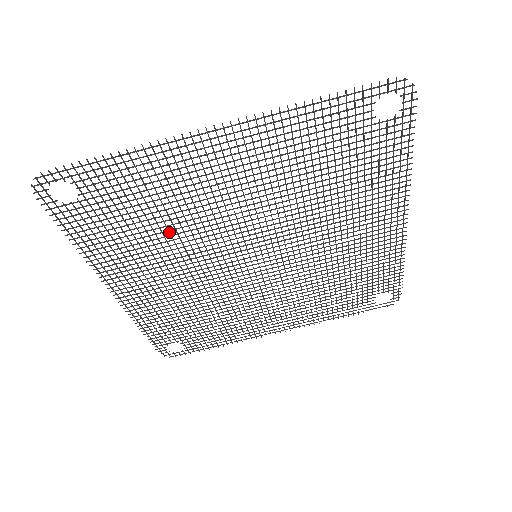
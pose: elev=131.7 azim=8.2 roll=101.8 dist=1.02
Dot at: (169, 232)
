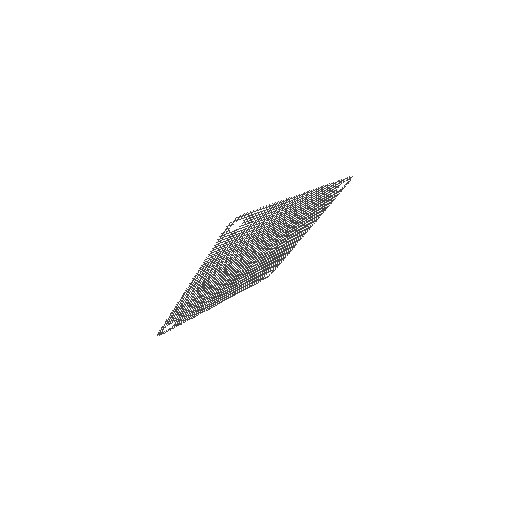
Dot at: occluded
